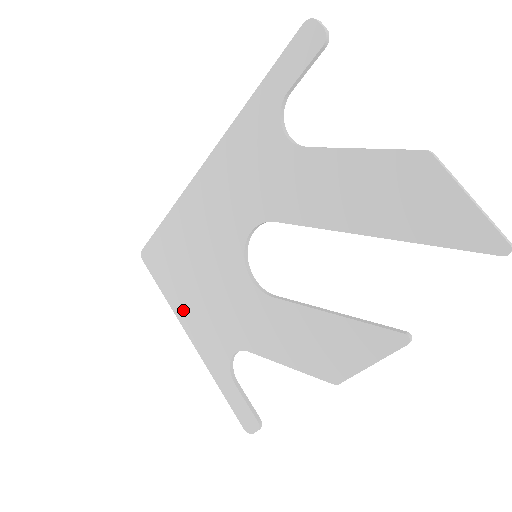
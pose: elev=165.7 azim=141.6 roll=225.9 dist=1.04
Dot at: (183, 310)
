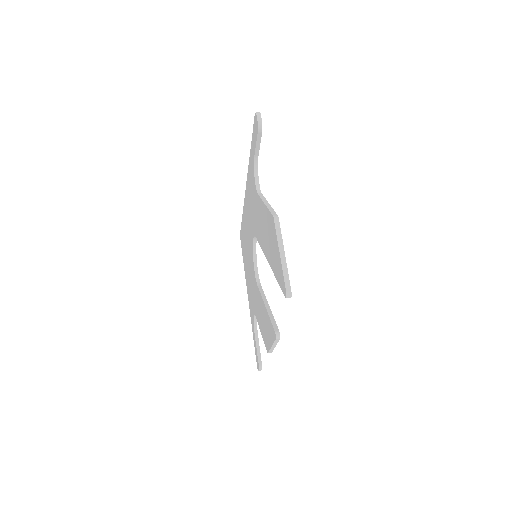
Dot at: (246, 279)
